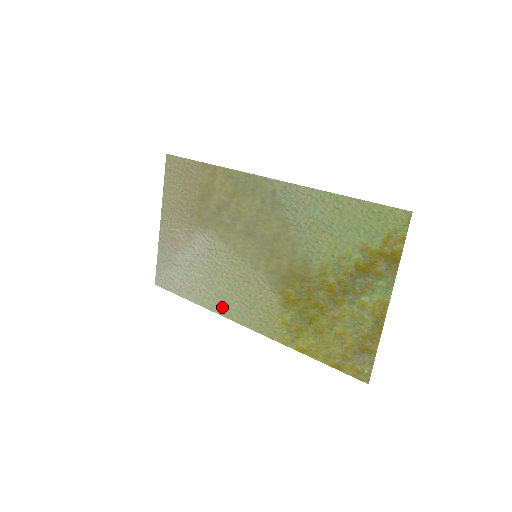
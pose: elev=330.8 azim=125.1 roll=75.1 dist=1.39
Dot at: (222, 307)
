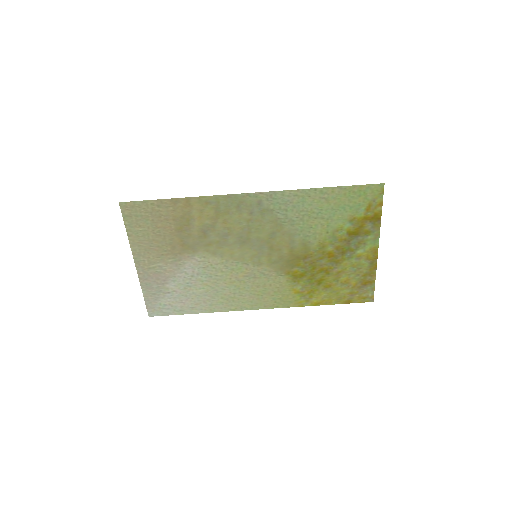
Dot at: (233, 305)
